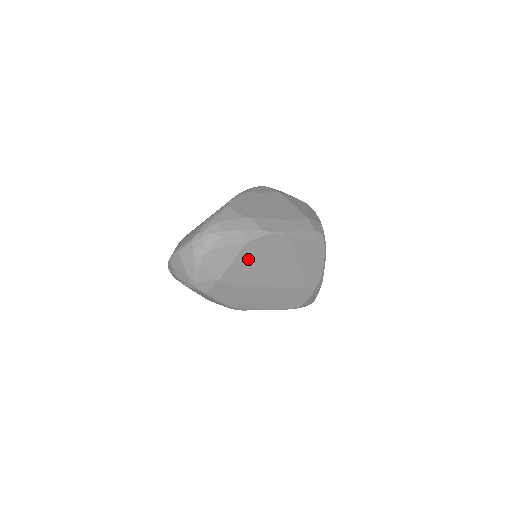
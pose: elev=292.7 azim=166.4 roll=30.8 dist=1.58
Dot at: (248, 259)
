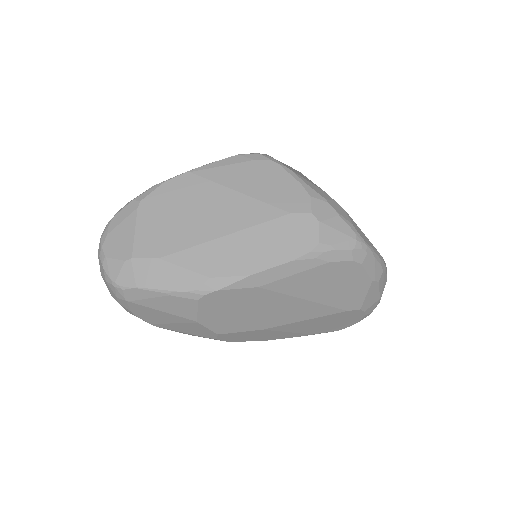
Dot at: (156, 220)
